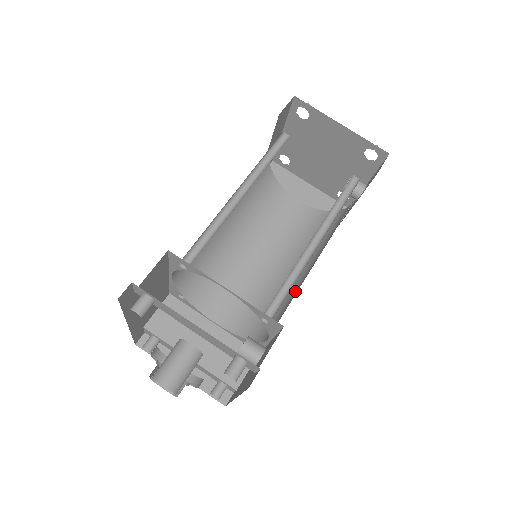
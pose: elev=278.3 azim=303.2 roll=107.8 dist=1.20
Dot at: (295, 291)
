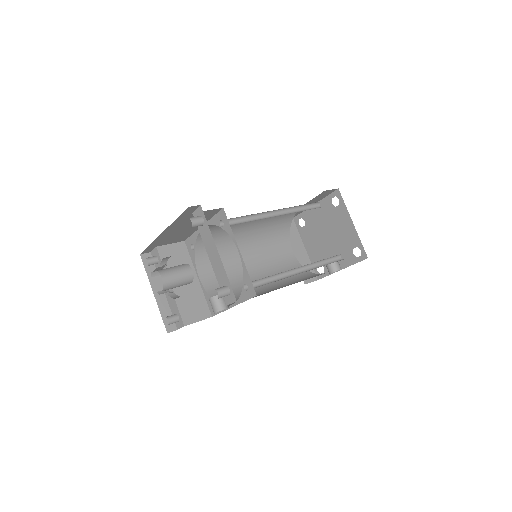
Dot at: occluded
